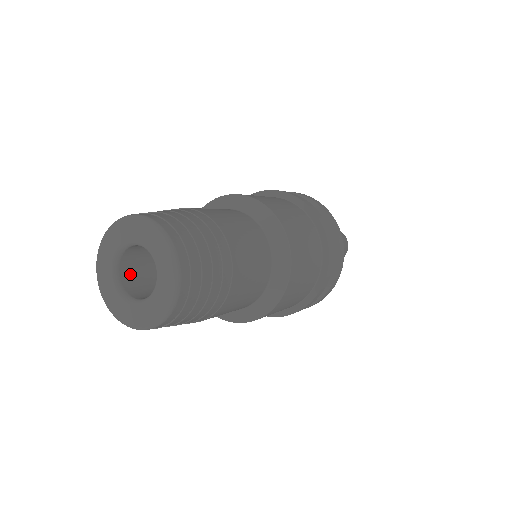
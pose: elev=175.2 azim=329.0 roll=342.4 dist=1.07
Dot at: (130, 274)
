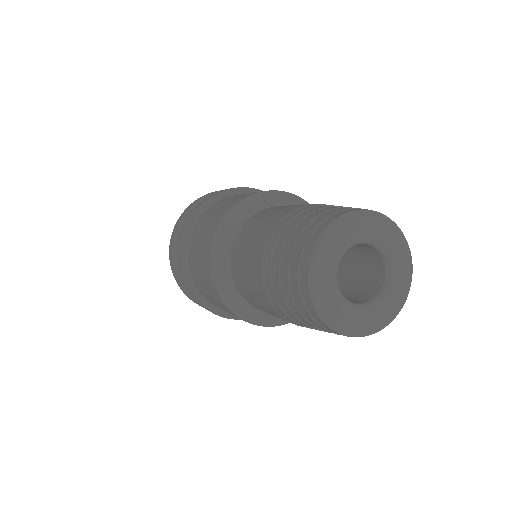
Dot at: occluded
